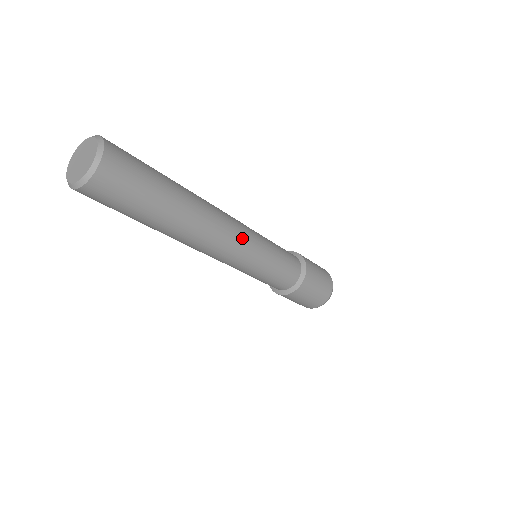
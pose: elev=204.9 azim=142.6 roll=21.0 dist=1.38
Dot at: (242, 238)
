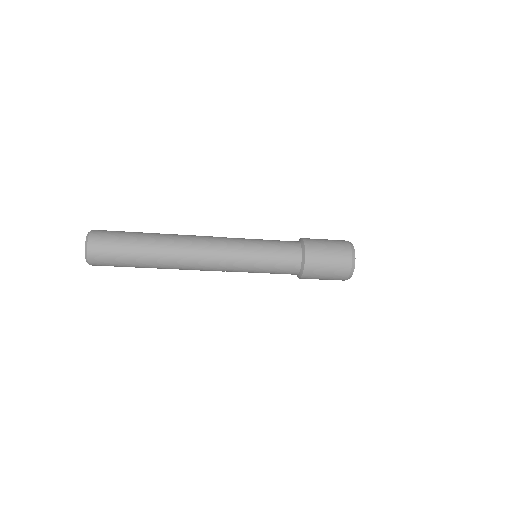
Dot at: (218, 265)
